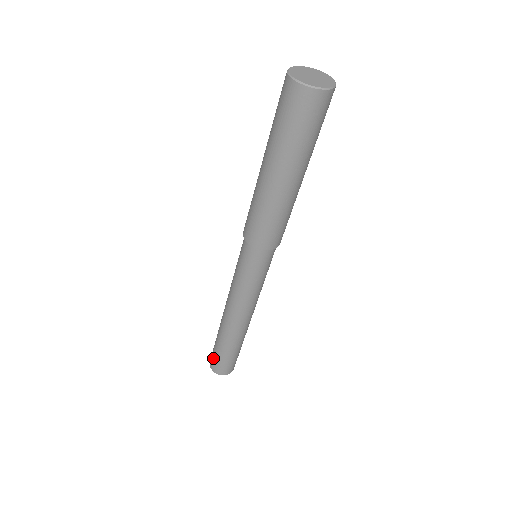
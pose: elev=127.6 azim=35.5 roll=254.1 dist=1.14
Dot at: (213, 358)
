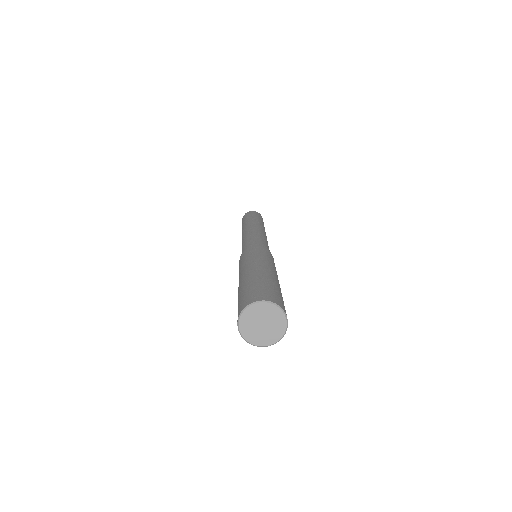
Dot at: occluded
